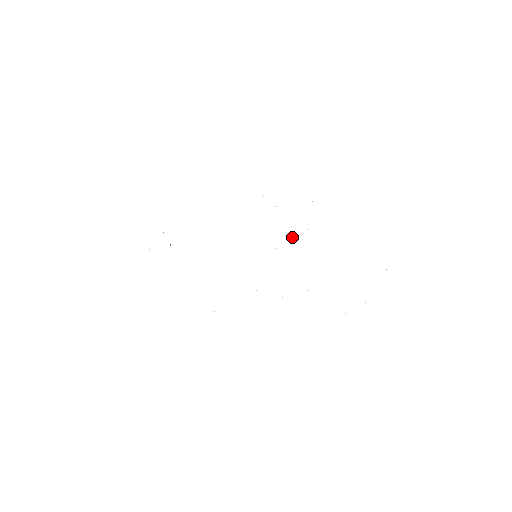
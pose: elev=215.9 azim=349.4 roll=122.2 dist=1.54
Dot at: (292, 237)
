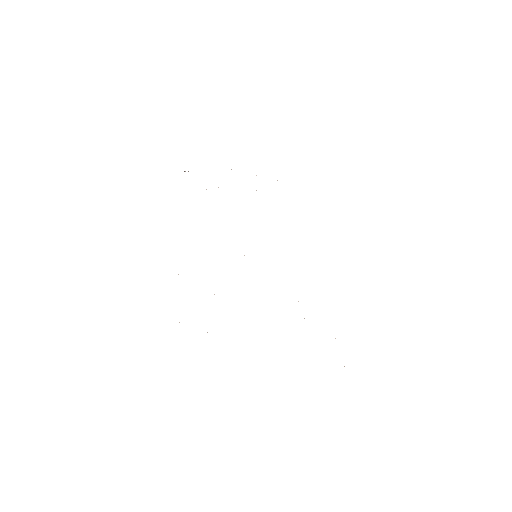
Dot at: occluded
